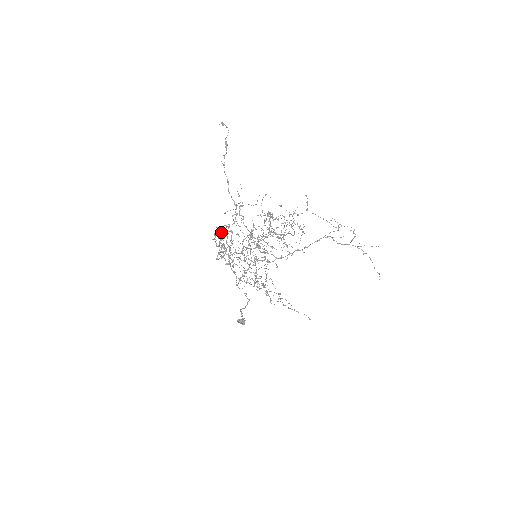
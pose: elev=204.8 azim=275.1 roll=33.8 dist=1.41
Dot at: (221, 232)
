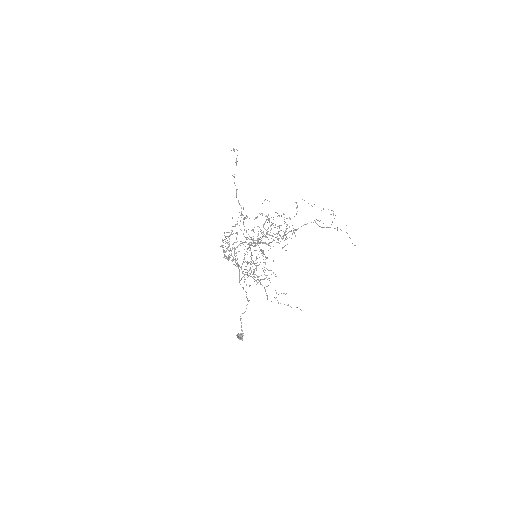
Dot at: occluded
